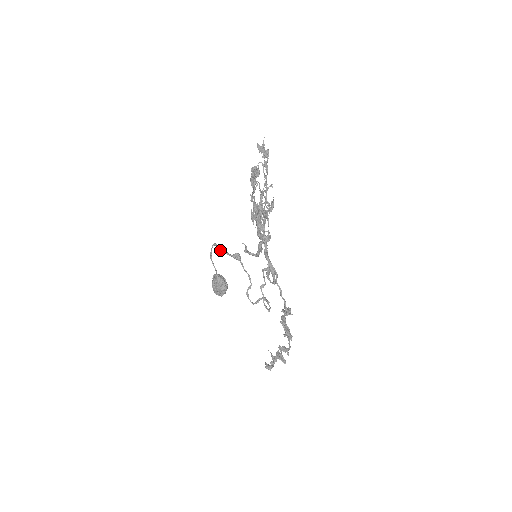
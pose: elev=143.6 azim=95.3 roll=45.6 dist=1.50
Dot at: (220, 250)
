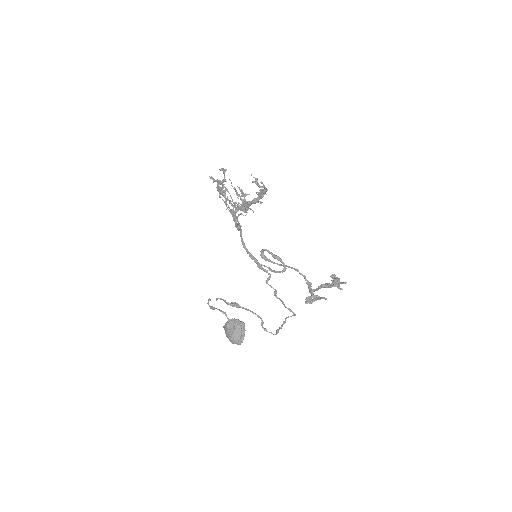
Dot at: (217, 299)
